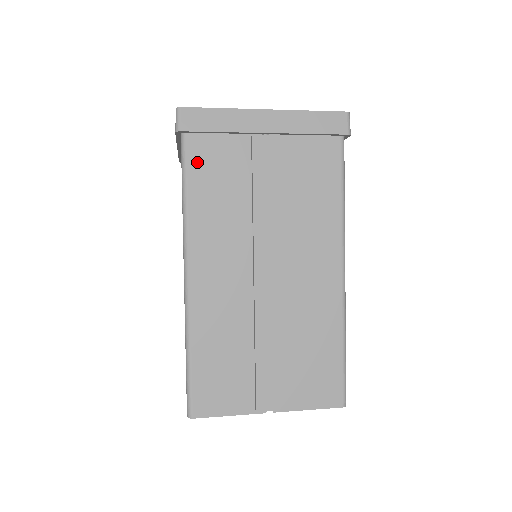
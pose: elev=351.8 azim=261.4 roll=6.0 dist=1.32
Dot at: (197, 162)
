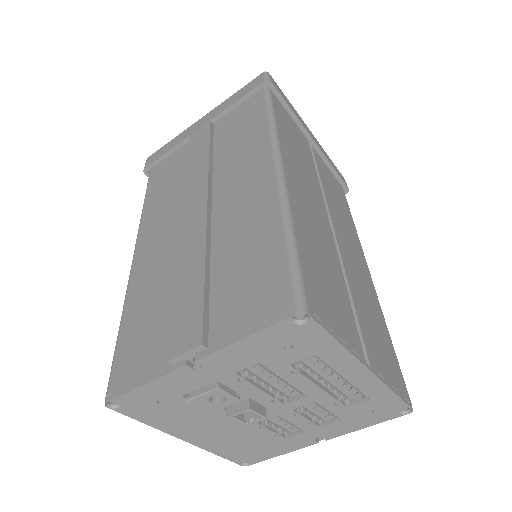
Dot at: (155, 179)
